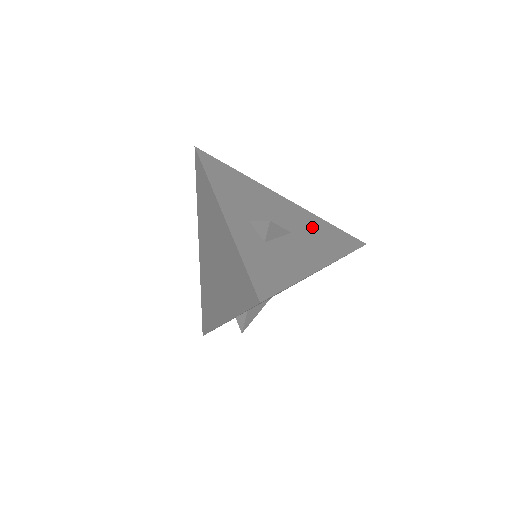
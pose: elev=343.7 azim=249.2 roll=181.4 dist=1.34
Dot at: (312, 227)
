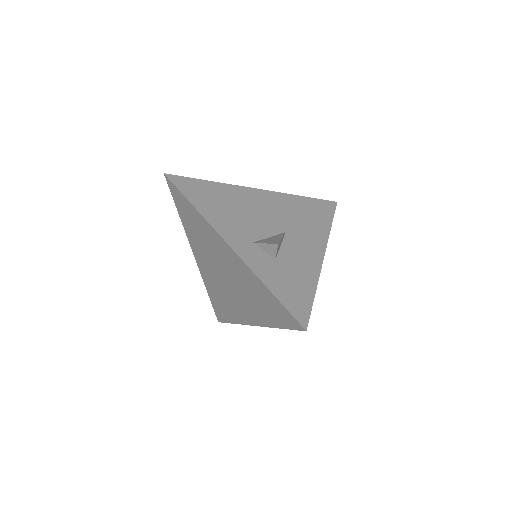
Dot at: (295, 212)
